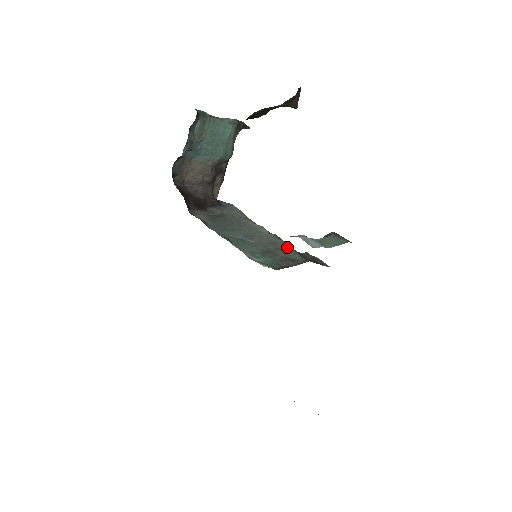
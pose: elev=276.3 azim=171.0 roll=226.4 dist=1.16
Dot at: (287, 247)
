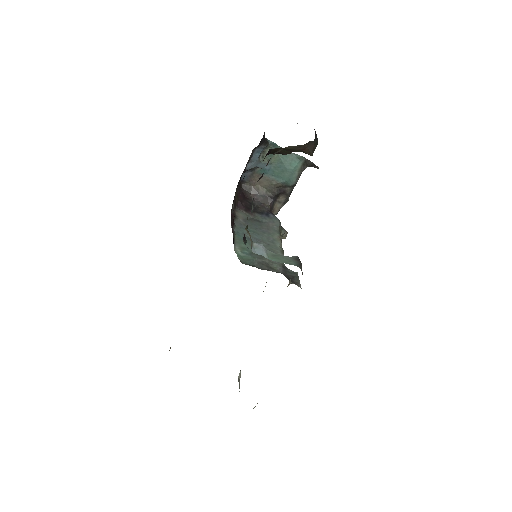
Dot at: occluded
